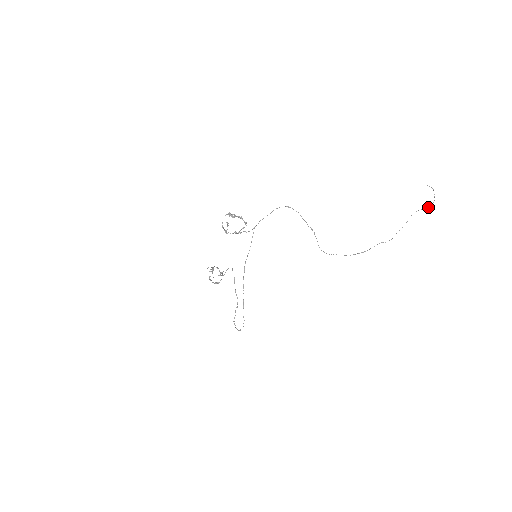
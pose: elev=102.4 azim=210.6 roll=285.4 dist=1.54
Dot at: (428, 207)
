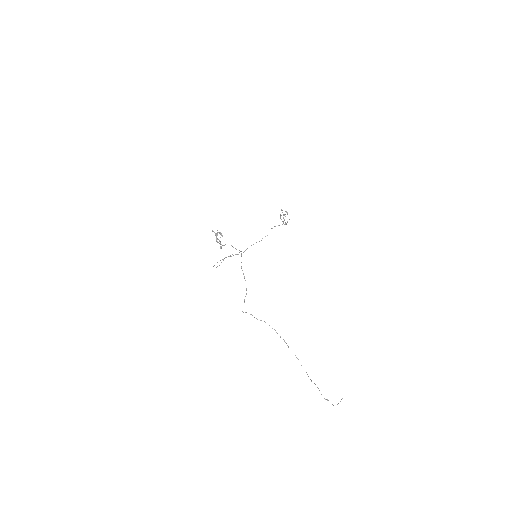
Dot at: (327, 400)
